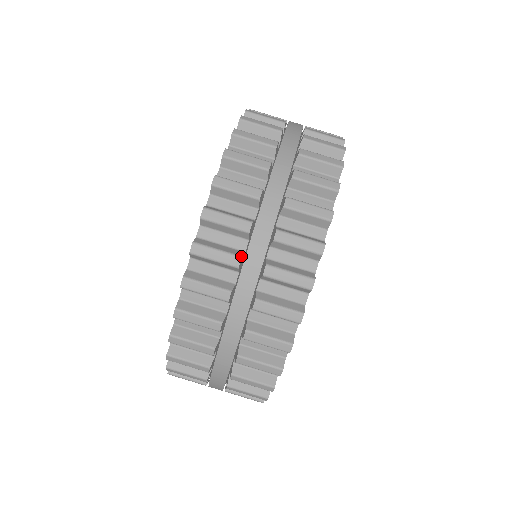
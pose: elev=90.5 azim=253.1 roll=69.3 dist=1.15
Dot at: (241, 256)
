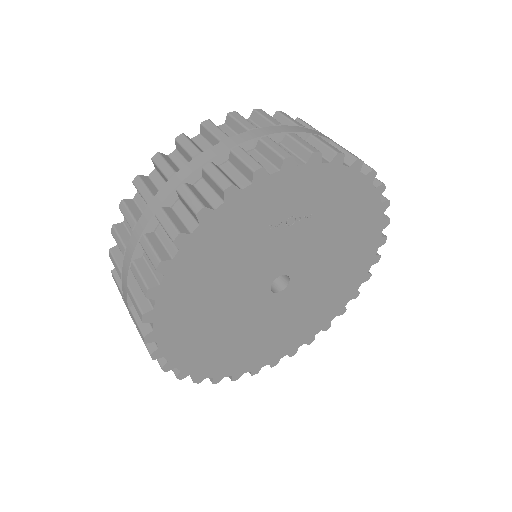
Dot at: (306, 128)
